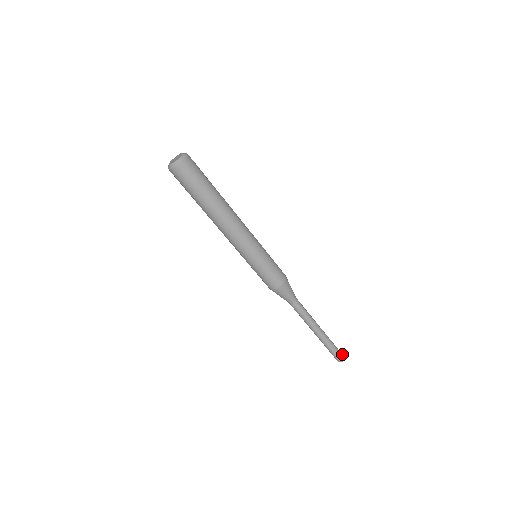
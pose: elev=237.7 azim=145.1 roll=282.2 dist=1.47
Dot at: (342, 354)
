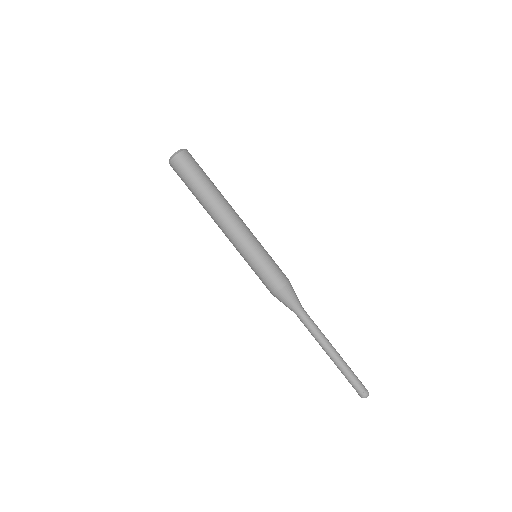
Dot at: (365, 388)
